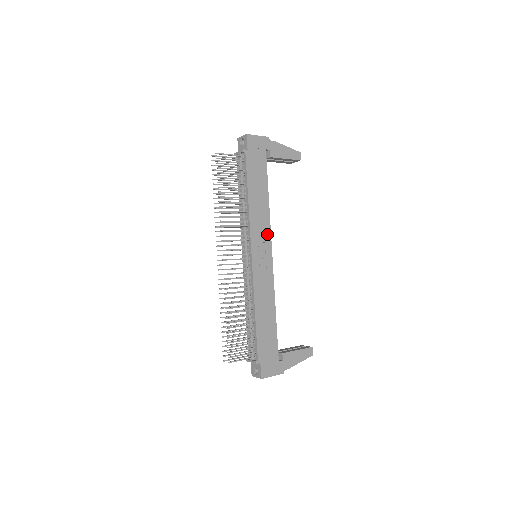
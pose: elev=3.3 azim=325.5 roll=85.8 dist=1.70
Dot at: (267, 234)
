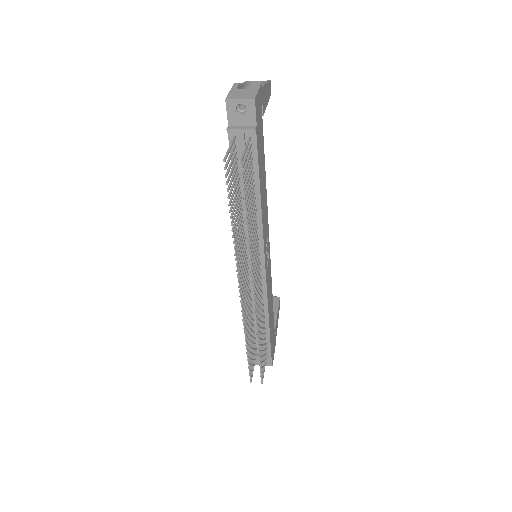
Dot at: (267, 226)
